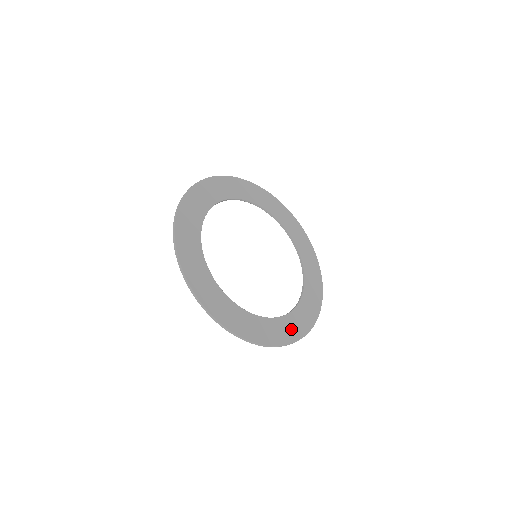
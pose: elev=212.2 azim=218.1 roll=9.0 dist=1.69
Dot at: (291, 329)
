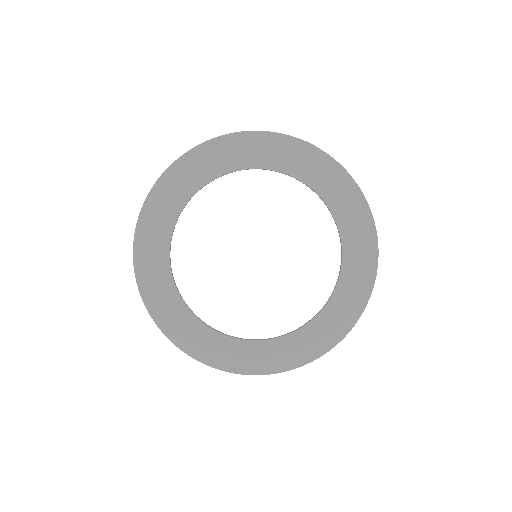
Dot at: (305, 347)
